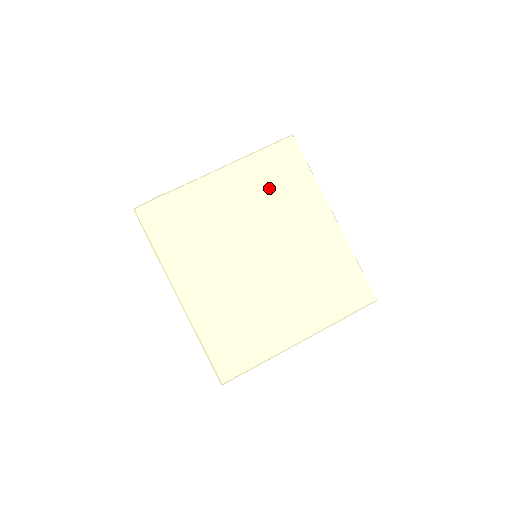
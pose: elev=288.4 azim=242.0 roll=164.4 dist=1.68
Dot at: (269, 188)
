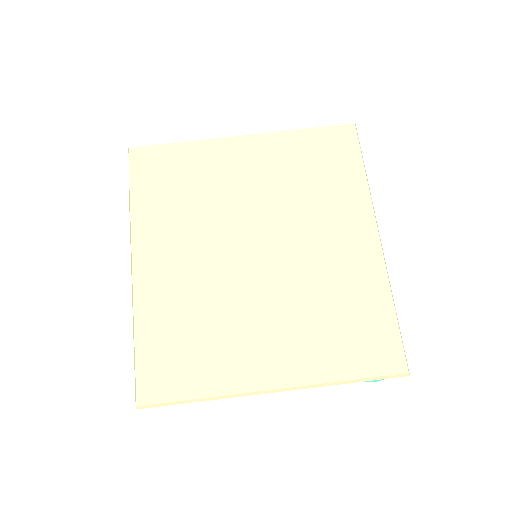
Dot at: (302, 174)
